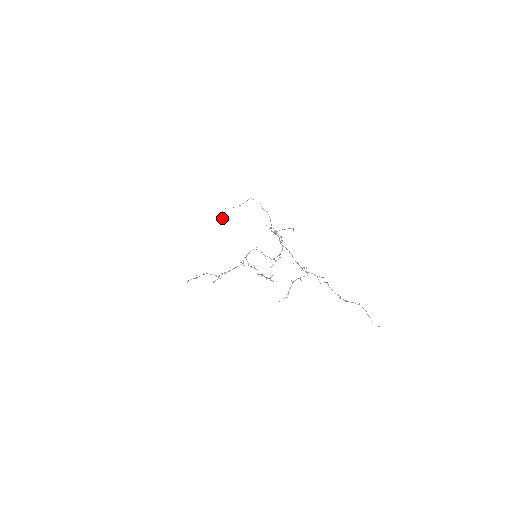
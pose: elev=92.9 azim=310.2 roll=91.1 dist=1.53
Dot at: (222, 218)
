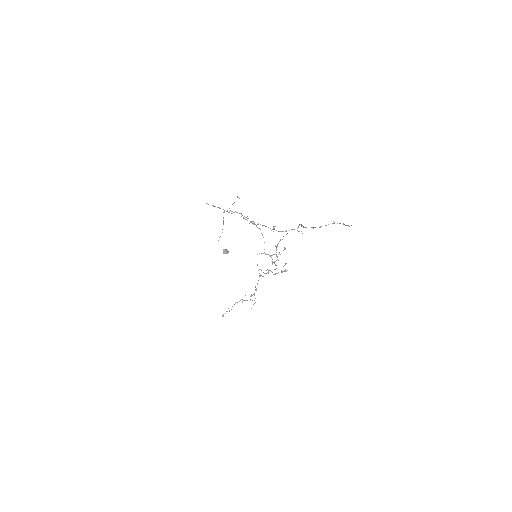
Dot at: (224, 251)
